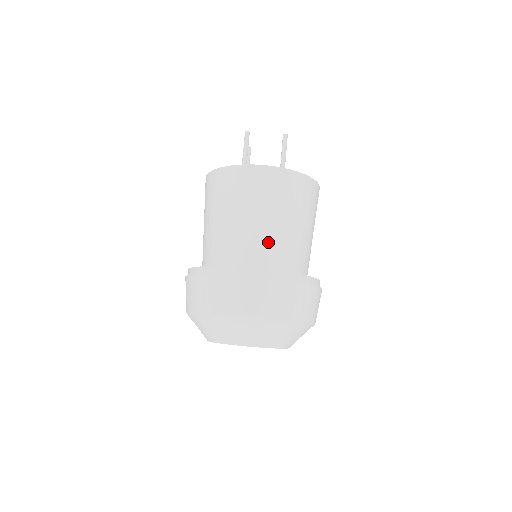
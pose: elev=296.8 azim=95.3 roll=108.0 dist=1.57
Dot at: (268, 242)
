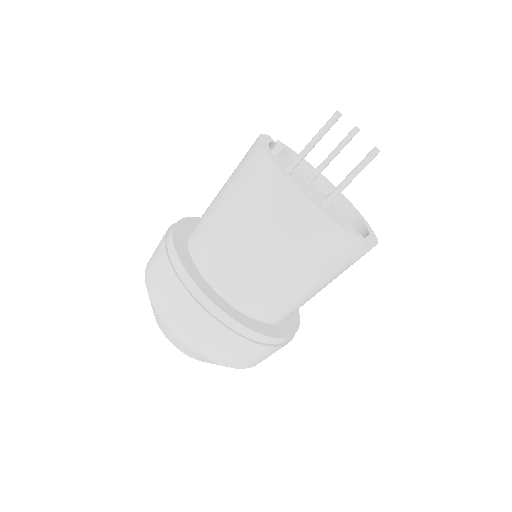
Dot at: (231, 261)
